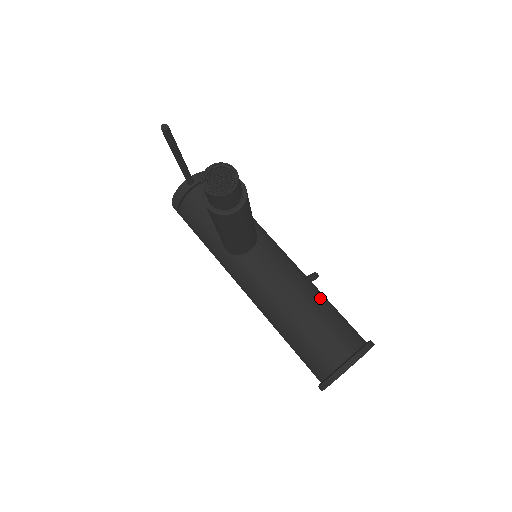
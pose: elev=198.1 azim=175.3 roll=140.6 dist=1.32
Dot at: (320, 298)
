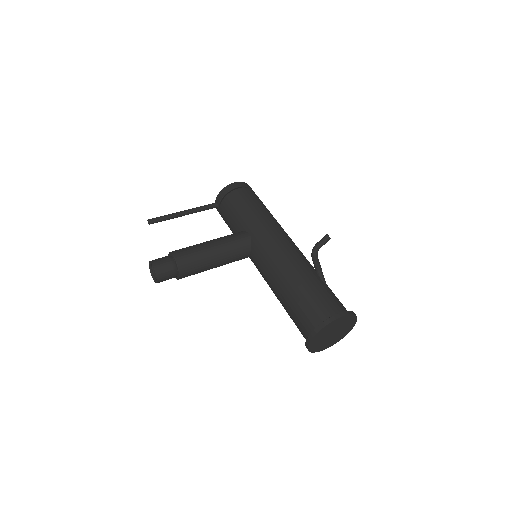
Dot at: (291, 286)
